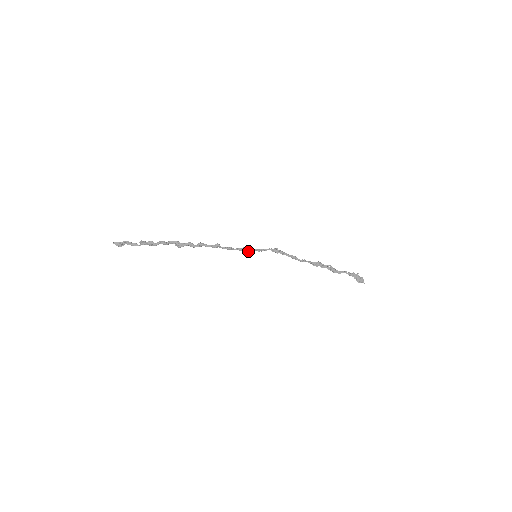
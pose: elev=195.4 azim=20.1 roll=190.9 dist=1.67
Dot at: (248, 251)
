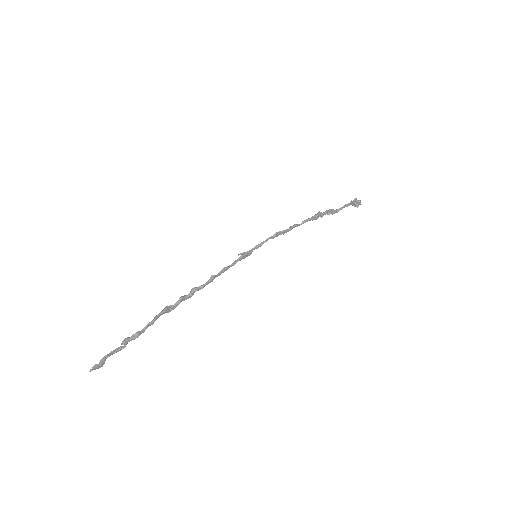
Dot at: (246, 256)
